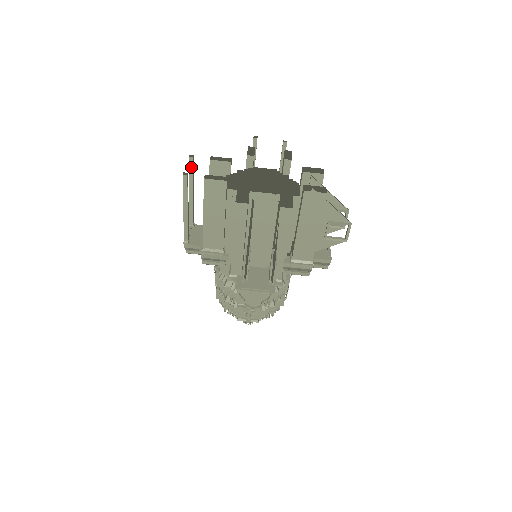
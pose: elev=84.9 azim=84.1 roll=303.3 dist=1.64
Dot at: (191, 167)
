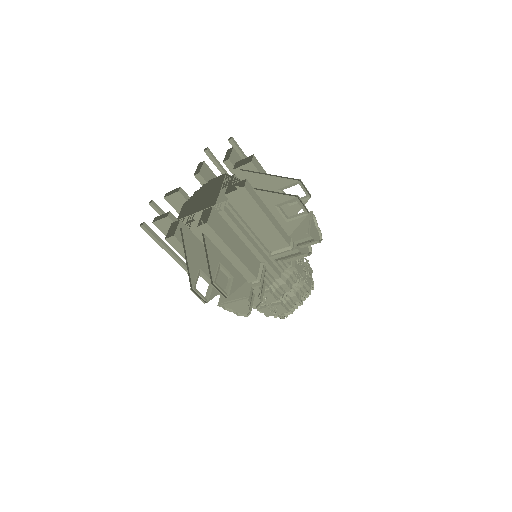
Dot at: (157, 210)
